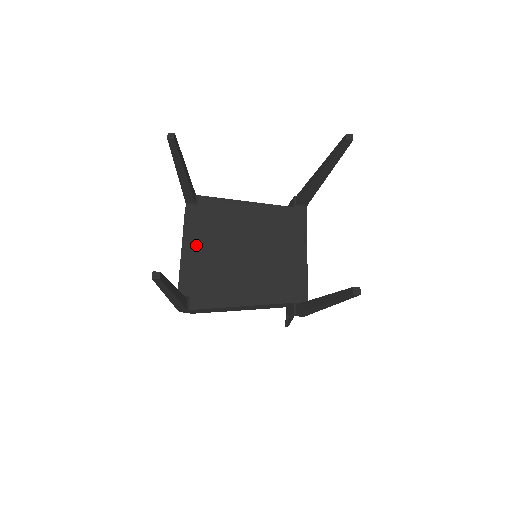
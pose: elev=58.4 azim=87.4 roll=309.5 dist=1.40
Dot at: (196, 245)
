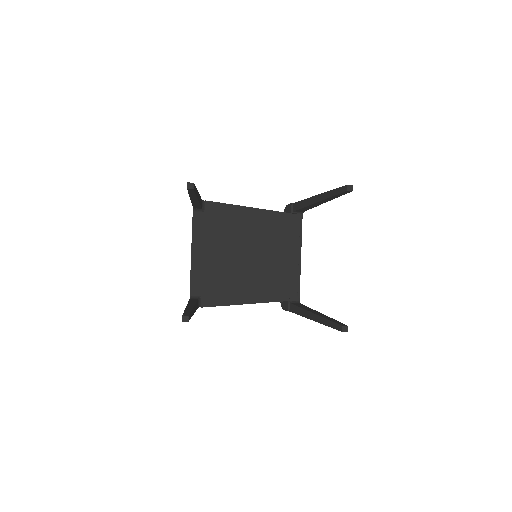
Dot at: (204, 249)
